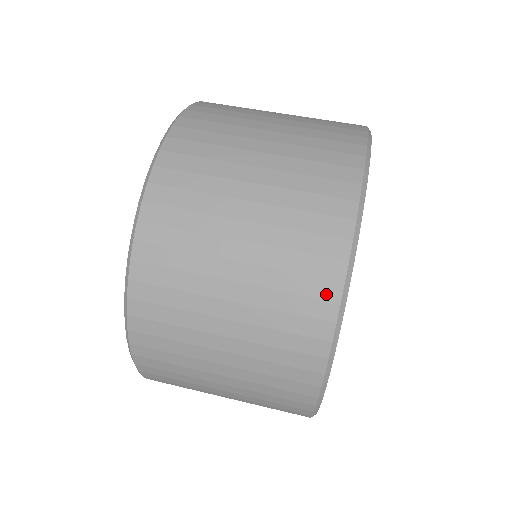
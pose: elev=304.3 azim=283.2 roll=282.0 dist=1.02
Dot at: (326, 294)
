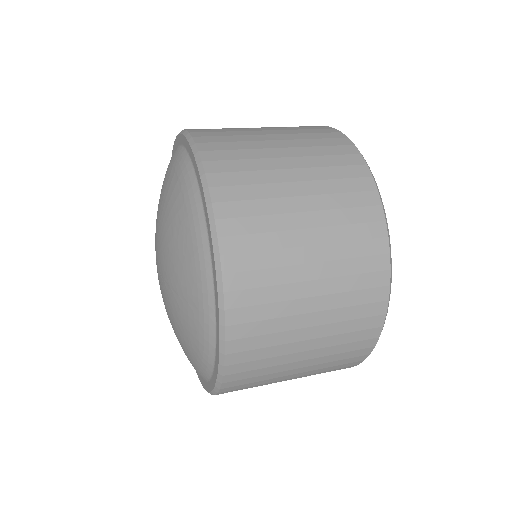
Dot at: (370, 202)
